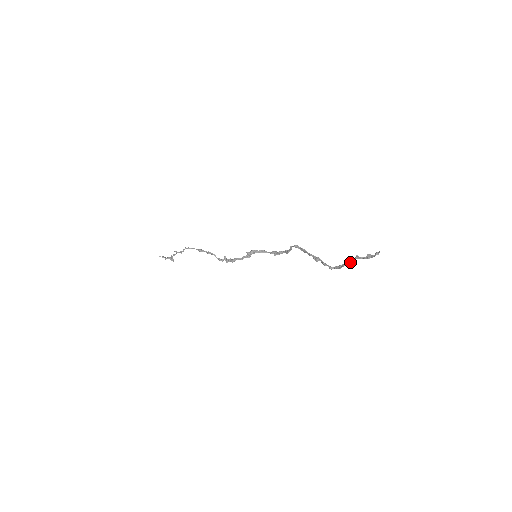
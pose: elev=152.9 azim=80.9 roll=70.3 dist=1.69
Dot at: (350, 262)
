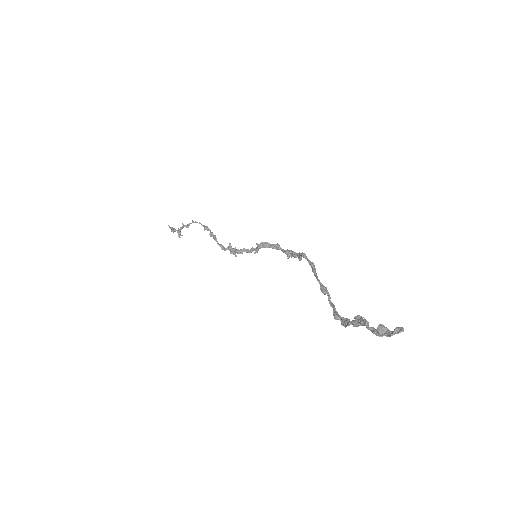
Dot at: (357, 323)
